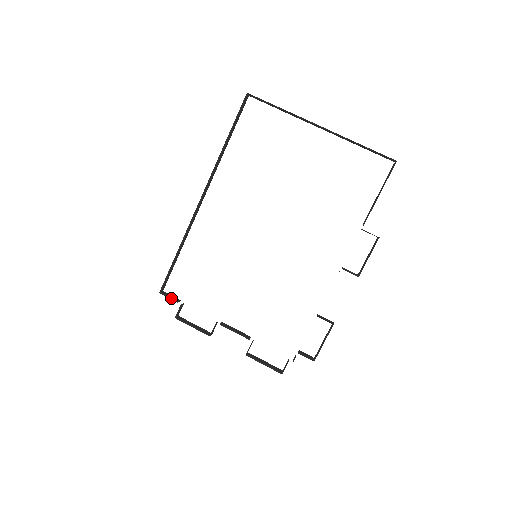
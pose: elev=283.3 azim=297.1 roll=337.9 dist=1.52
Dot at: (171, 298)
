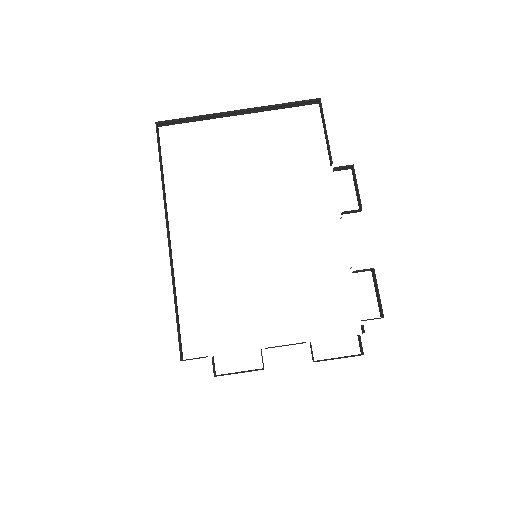
Dot at: (197, 358)
